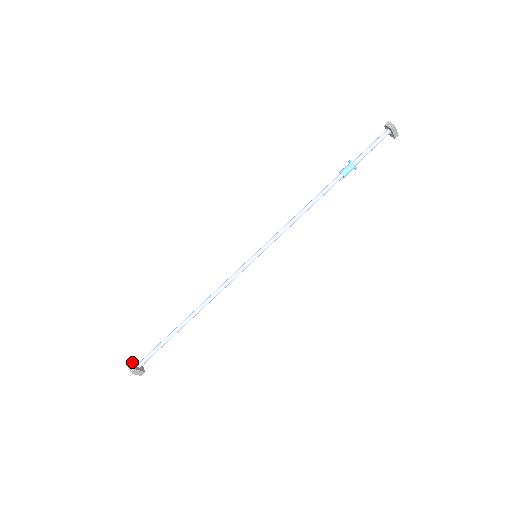
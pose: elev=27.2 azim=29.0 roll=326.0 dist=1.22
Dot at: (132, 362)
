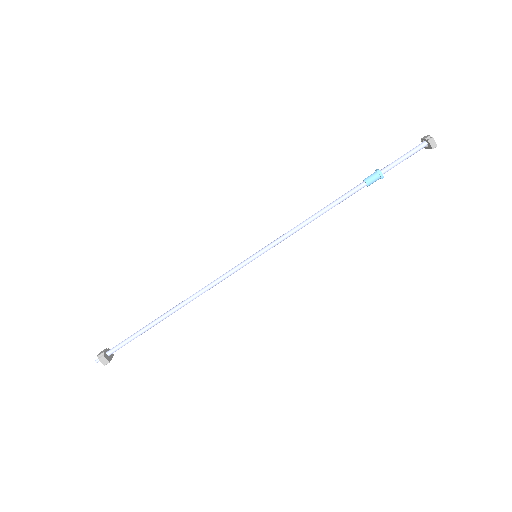
Dot at: (103, 355)
